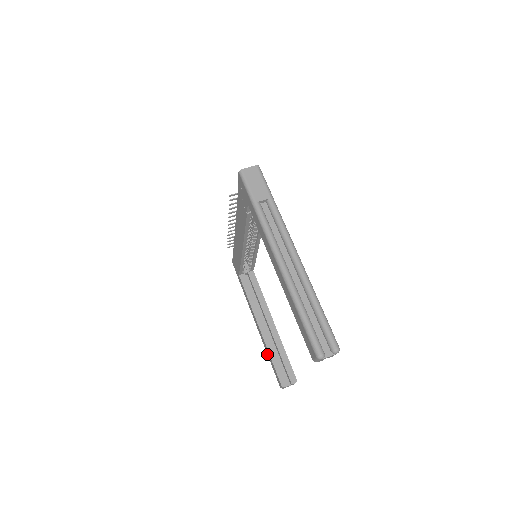
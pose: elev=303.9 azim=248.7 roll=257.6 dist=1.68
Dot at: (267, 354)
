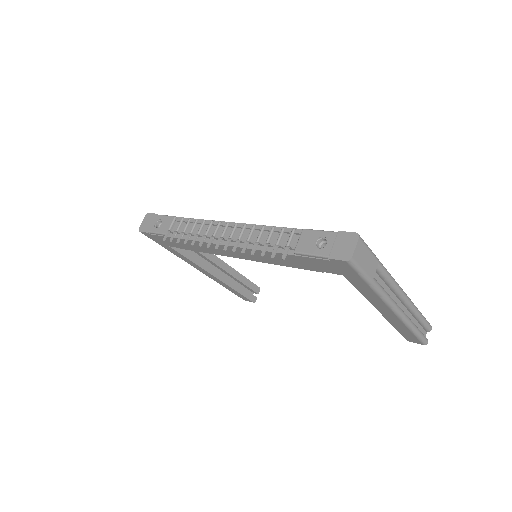
Dot at: occluded
